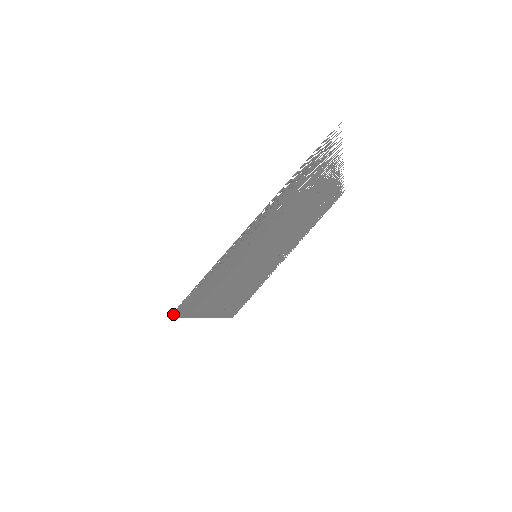
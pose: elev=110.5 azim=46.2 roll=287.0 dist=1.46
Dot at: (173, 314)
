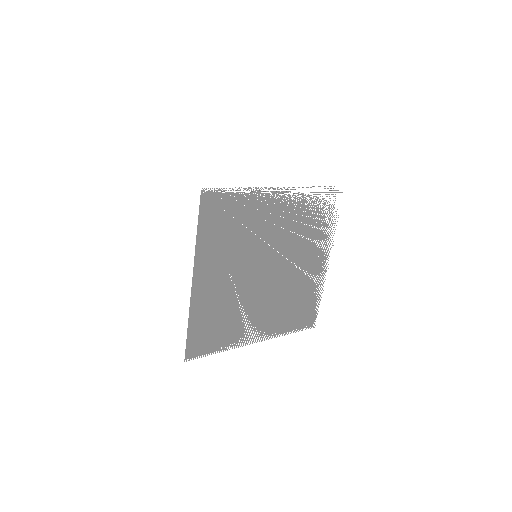
Dot at: (204, 193)
